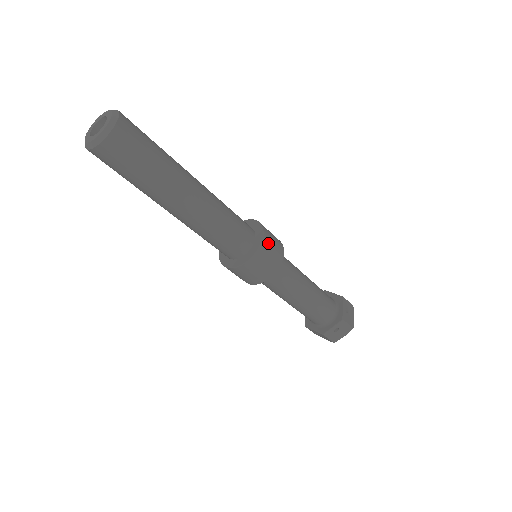
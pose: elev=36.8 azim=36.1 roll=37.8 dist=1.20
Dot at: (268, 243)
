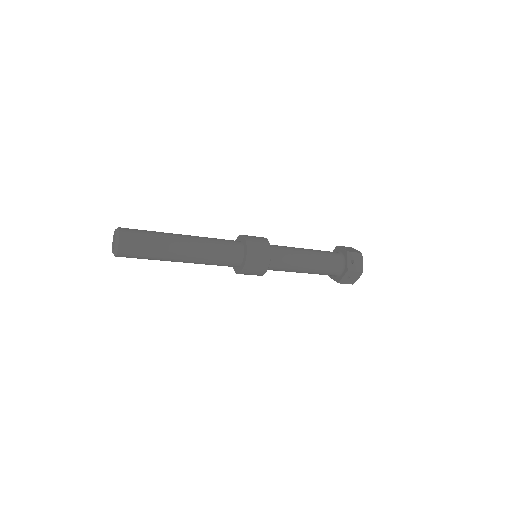
Dot at: (253, 253)
